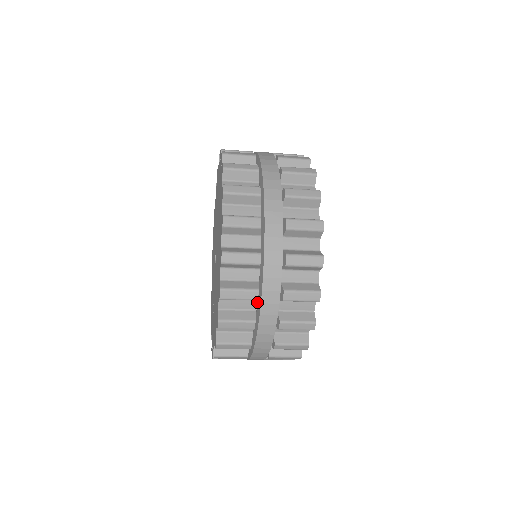
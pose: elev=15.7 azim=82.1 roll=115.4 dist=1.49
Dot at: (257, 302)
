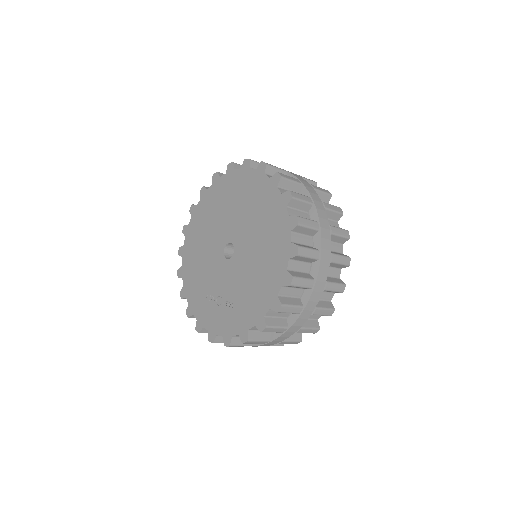
Dot at: (303, 291)
